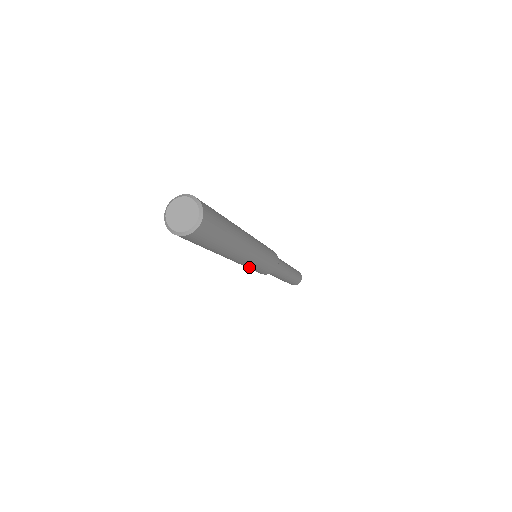
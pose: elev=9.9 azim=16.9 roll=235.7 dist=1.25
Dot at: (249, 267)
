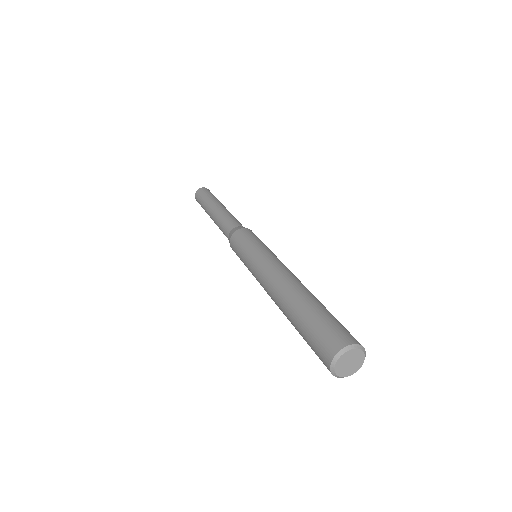
Dot at: occluded
